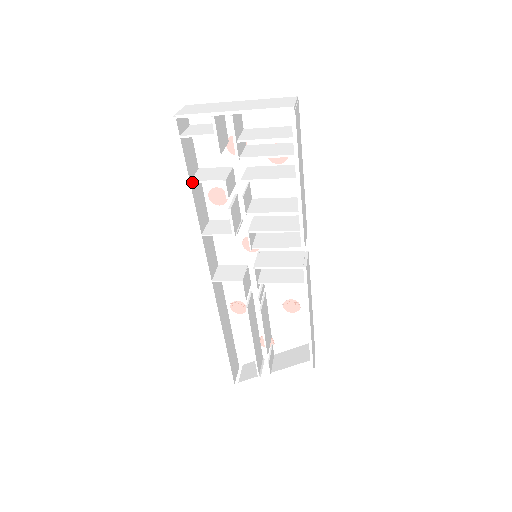
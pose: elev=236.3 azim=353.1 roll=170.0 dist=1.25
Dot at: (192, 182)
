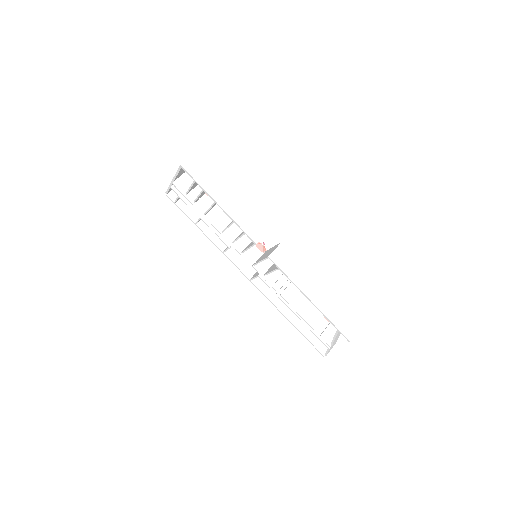
Dot at: (196, 224)
